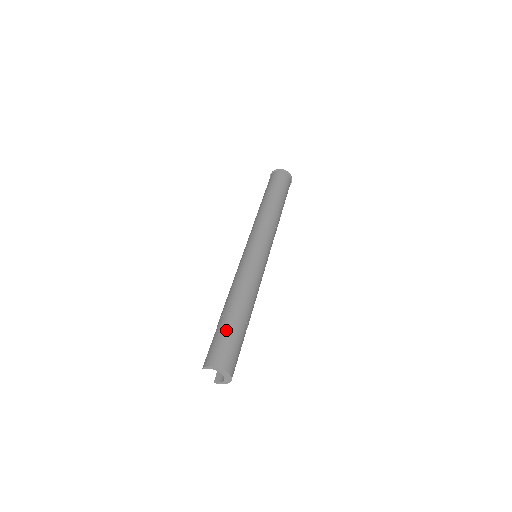
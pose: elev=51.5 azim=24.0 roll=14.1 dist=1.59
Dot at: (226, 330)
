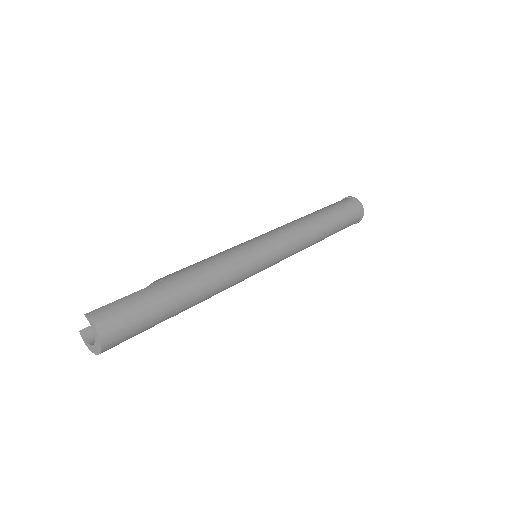
Dot at: (151, 304)
